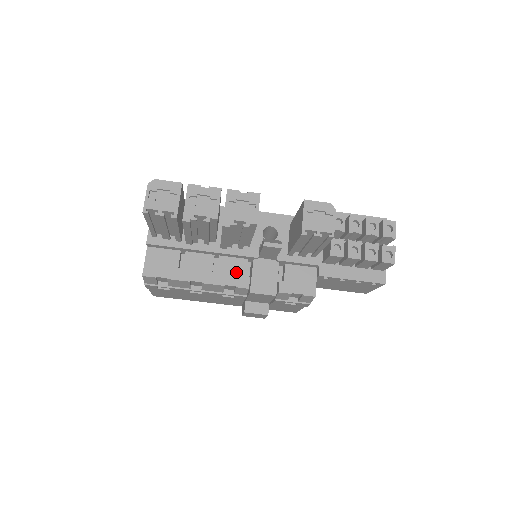
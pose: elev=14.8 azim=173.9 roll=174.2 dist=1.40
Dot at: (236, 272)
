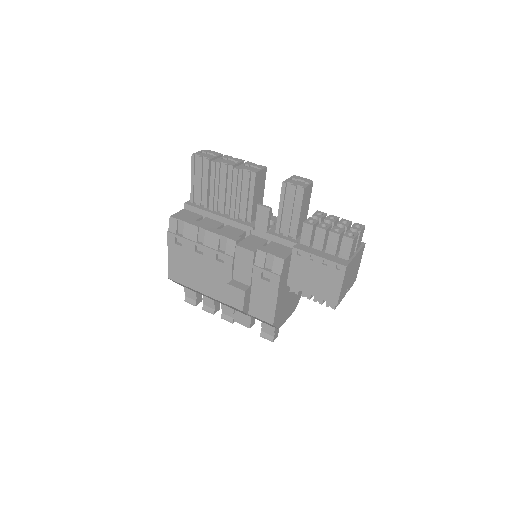
Dot at: (233, 233)
